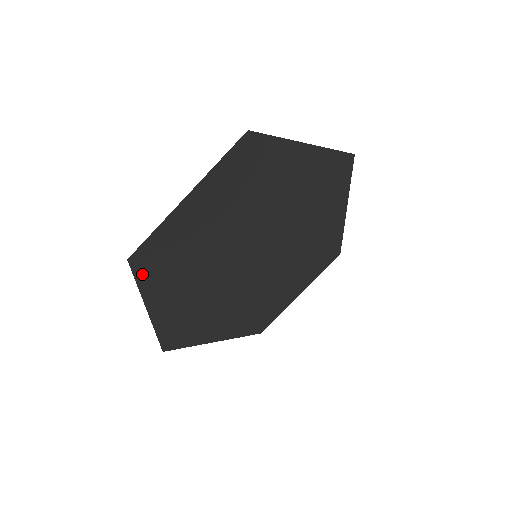
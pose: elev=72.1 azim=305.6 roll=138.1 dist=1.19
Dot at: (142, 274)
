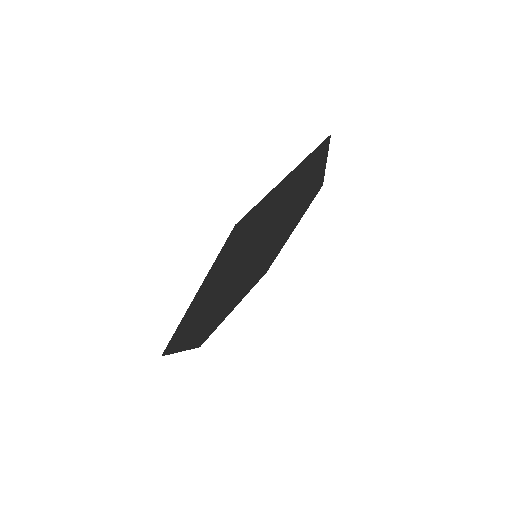
Dot at: (174, 348)
